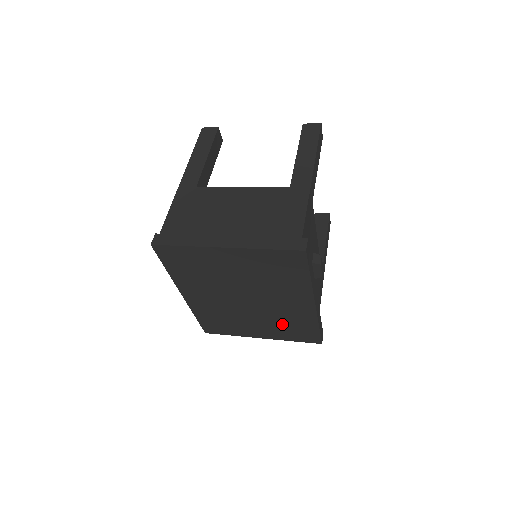
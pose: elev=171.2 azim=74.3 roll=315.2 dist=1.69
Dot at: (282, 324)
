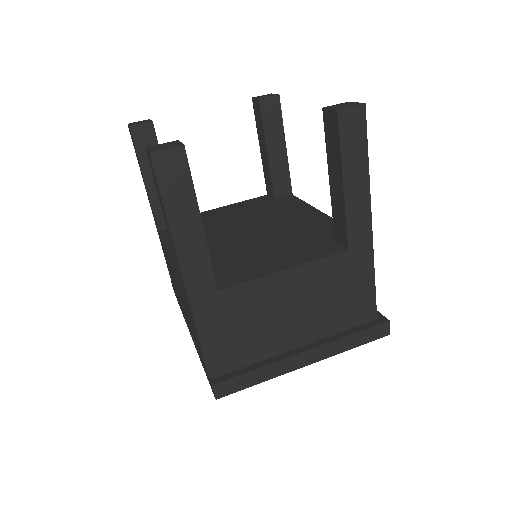
Dot at: occluded
